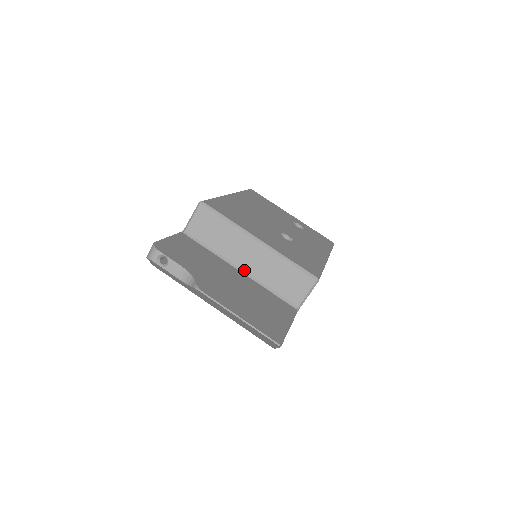
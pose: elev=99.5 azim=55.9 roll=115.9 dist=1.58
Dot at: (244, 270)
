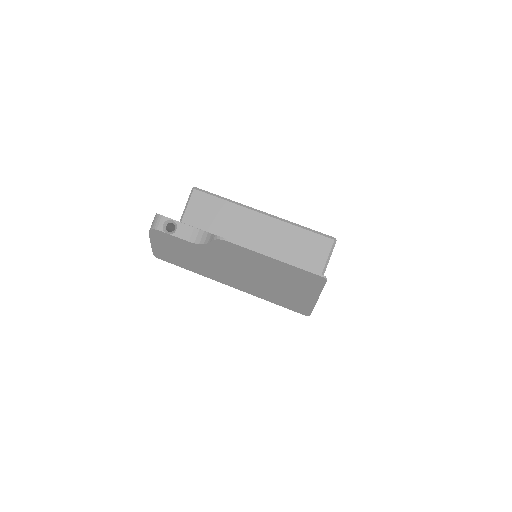
Dot at: occluded
